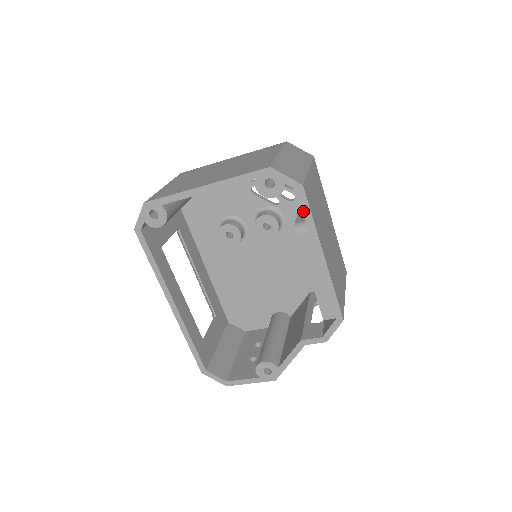
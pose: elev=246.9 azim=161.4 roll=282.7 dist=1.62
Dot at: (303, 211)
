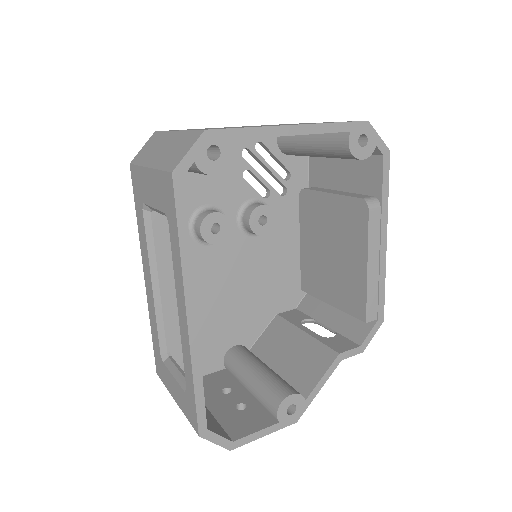
Dot at: (383, 182)
